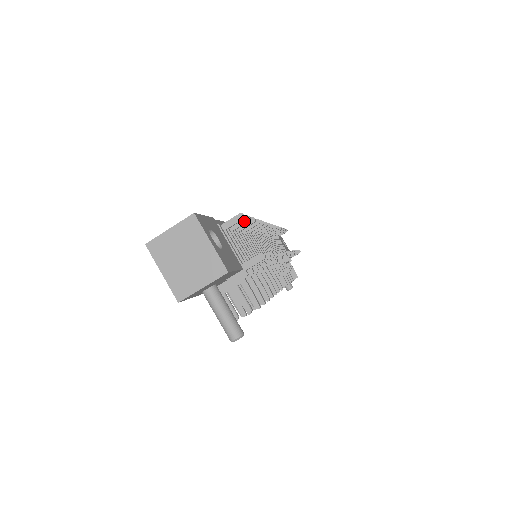
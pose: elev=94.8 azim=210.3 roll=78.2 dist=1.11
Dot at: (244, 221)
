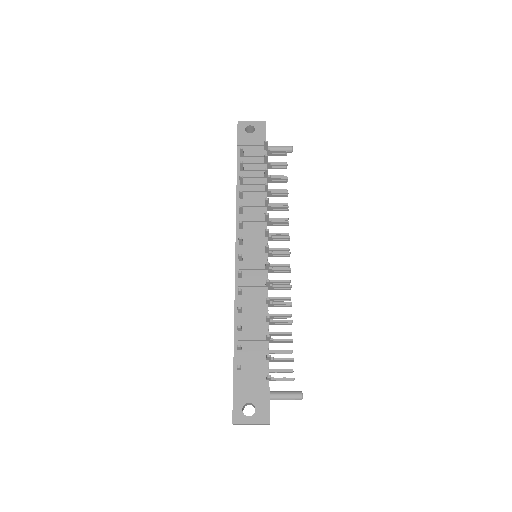
Dot at: (240, 348)
